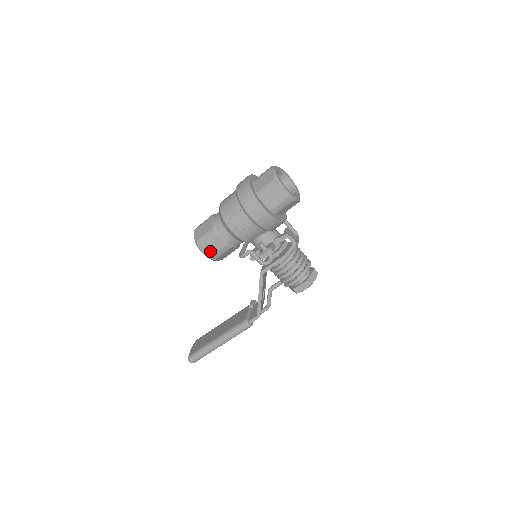
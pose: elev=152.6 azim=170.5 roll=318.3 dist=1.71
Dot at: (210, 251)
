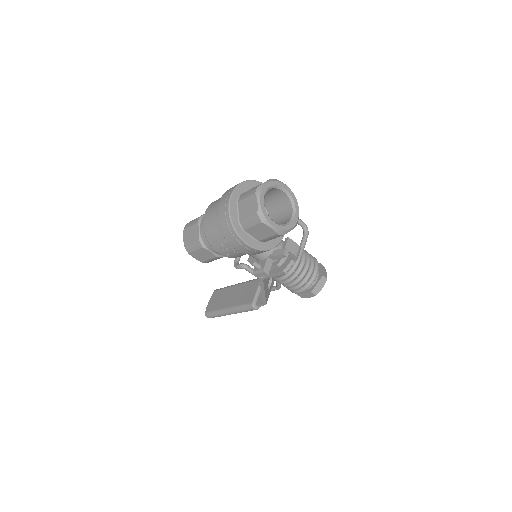
Dot at: (201, 258)
